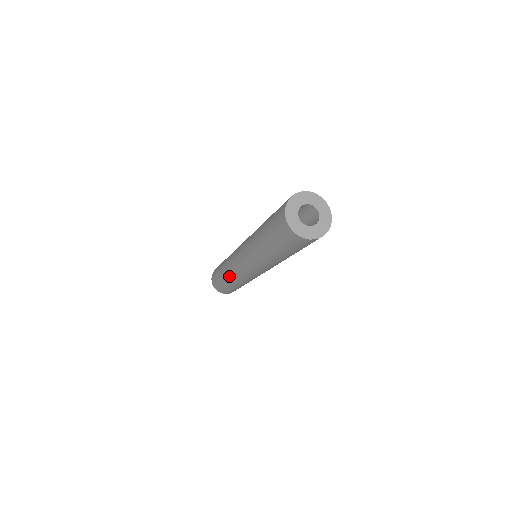
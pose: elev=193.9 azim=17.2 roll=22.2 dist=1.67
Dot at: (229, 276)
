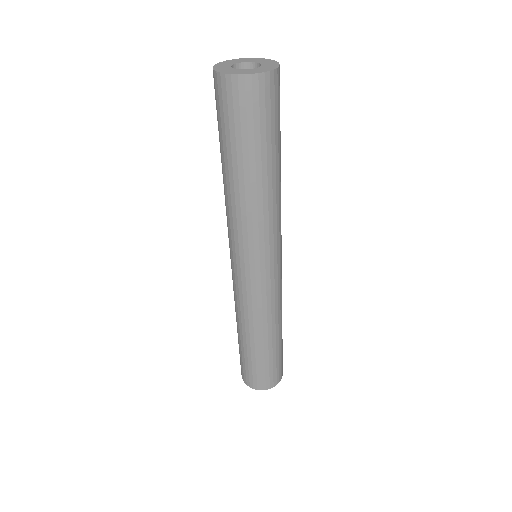
Dot at: occluded
